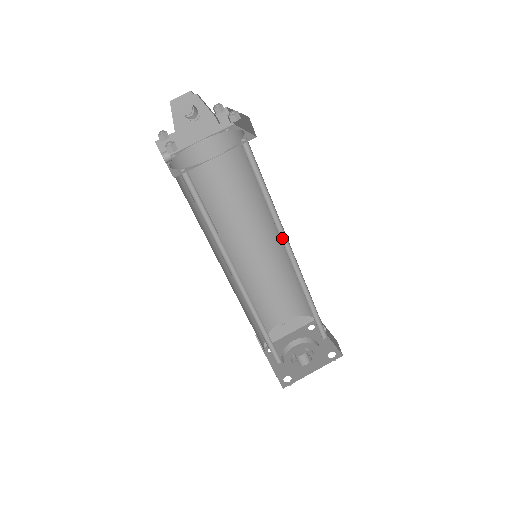
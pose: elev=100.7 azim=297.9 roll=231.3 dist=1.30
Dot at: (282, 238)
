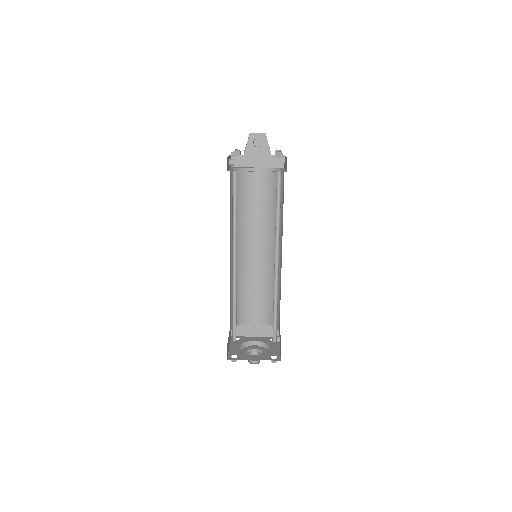
Dot at: (276, 248)
